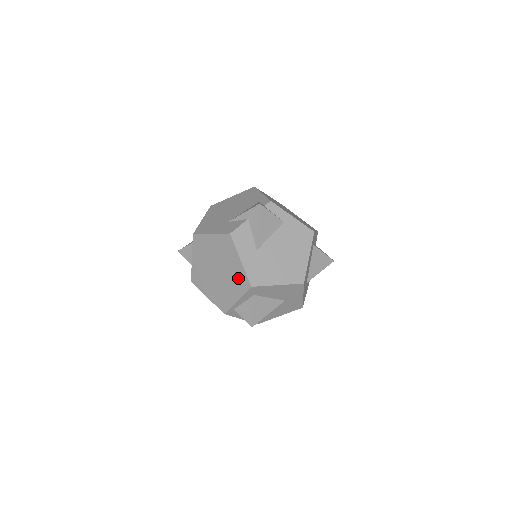
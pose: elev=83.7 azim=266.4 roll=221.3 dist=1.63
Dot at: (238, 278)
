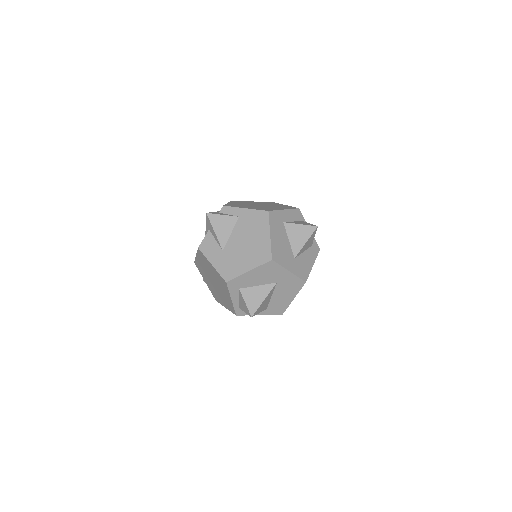
Dot at: (220, 280)
